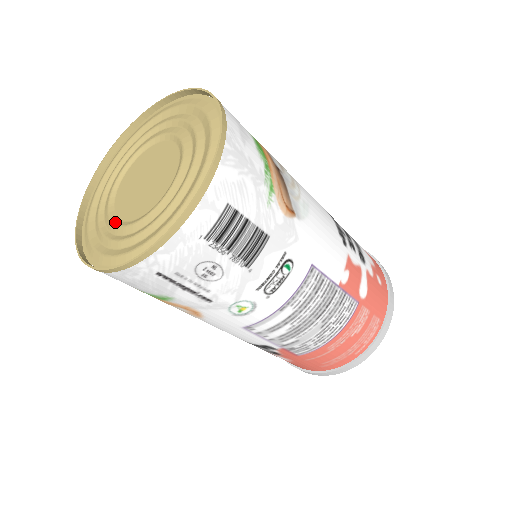
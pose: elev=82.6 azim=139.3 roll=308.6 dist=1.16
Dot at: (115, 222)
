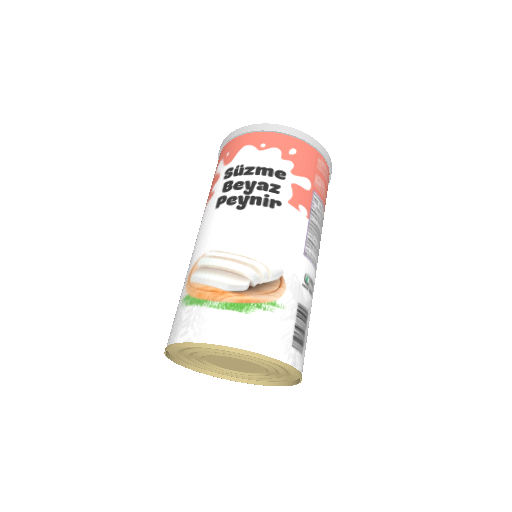
Dot at: (252, 375)
